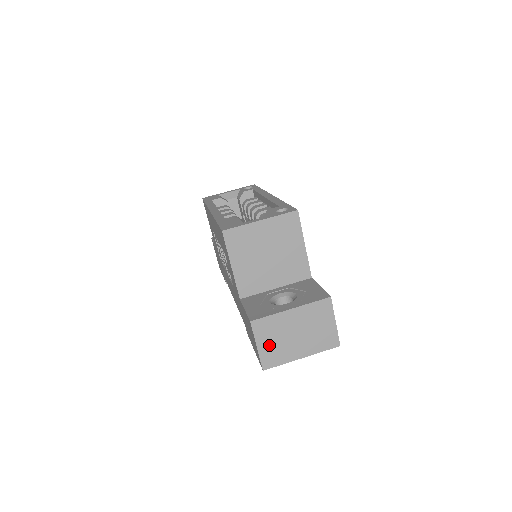
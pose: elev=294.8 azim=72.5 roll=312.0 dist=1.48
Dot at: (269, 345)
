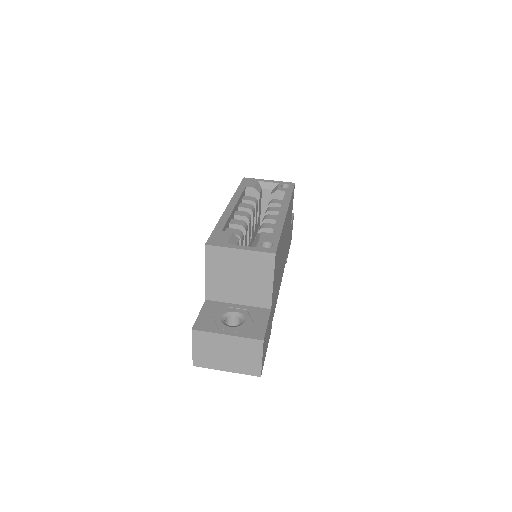
Dot at: (202, 351)
